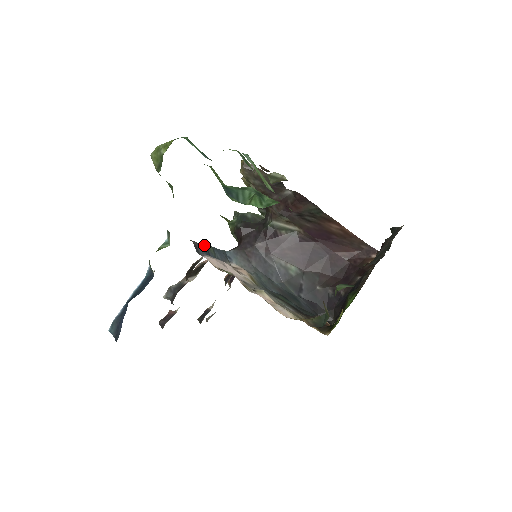
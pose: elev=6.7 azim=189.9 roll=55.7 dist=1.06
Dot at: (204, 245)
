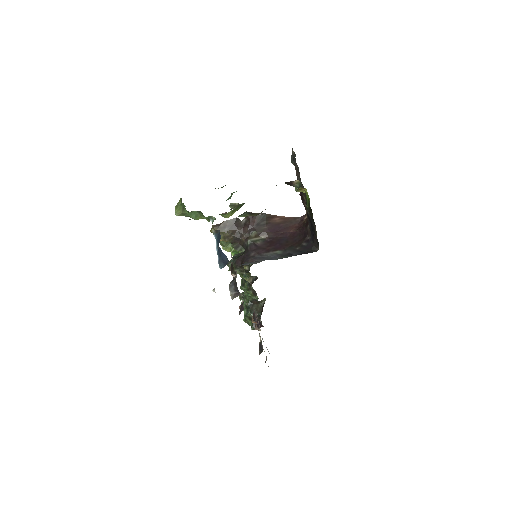
Dot at: occluded
